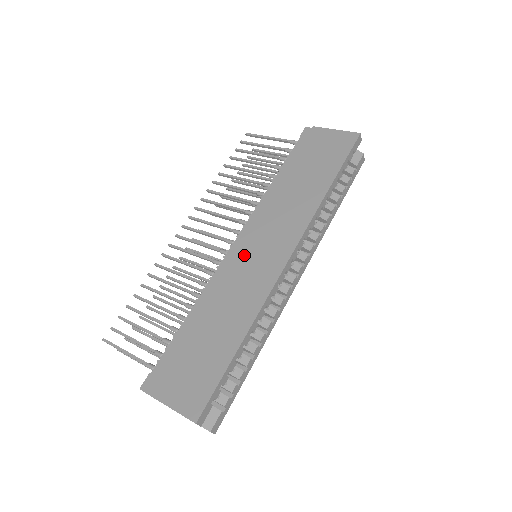
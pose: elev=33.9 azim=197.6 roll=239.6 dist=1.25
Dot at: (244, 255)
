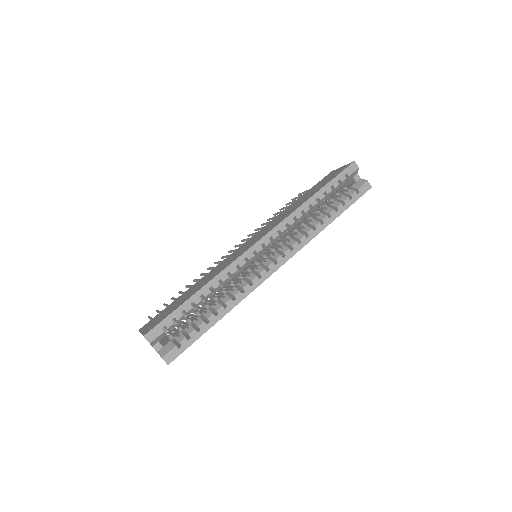
Dot at: (239, 249)
